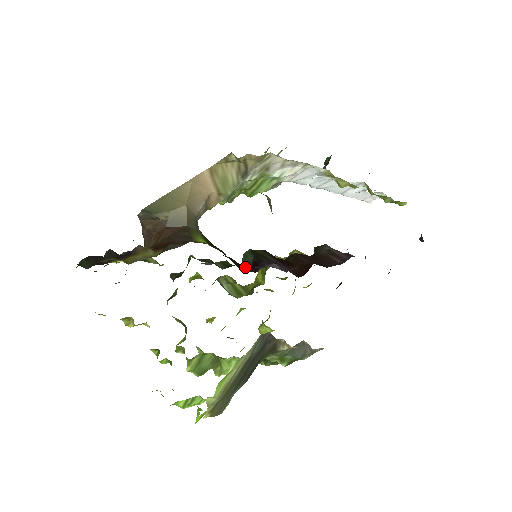
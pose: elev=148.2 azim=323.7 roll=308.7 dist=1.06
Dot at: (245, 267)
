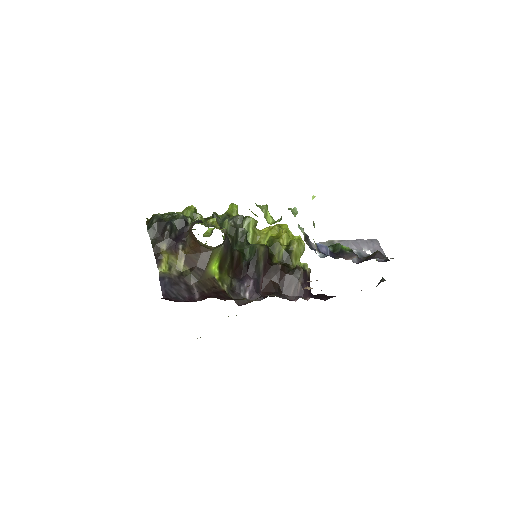
Dot at: (244, 261)
